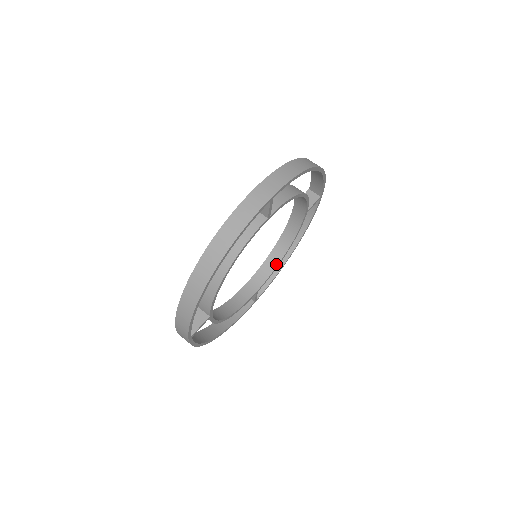
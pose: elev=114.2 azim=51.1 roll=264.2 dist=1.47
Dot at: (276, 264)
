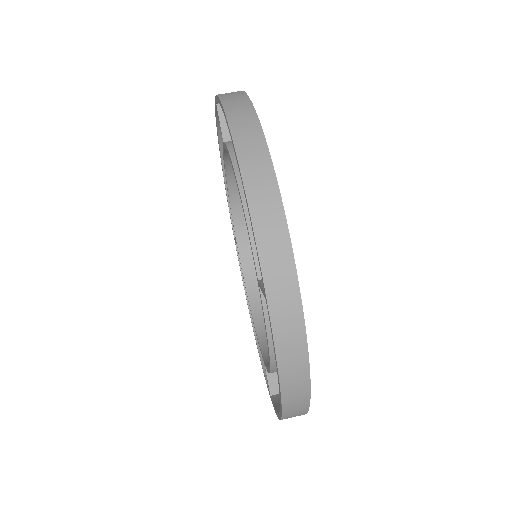
Dot at: occluded
